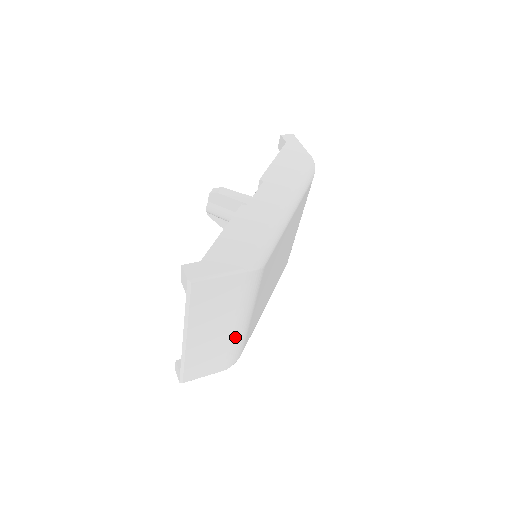
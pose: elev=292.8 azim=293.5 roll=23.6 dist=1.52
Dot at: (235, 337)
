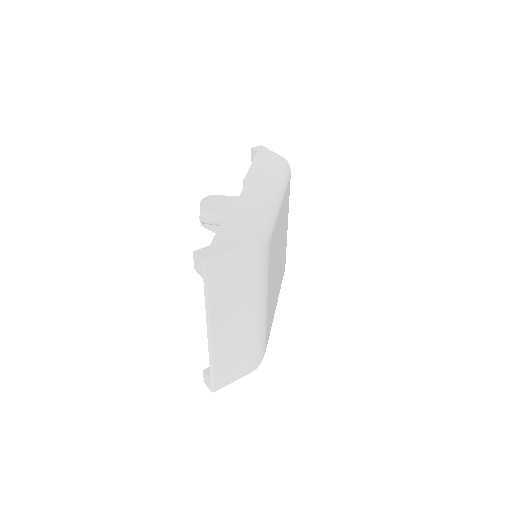
Dot at: (256, 328)
